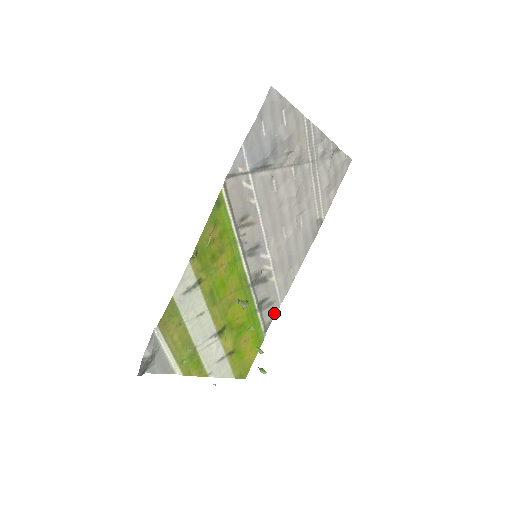
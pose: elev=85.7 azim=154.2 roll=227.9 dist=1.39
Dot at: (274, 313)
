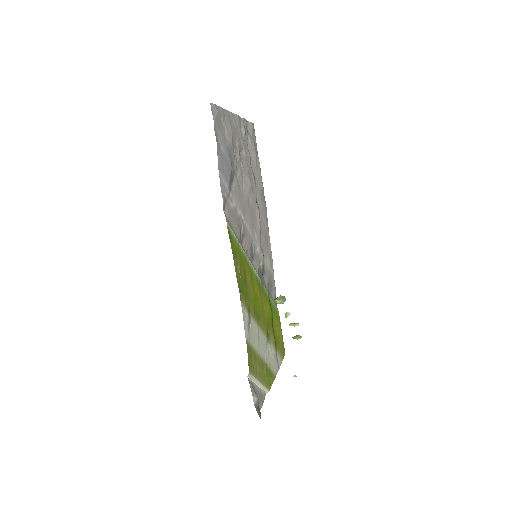
Dot at: (274, 289)
